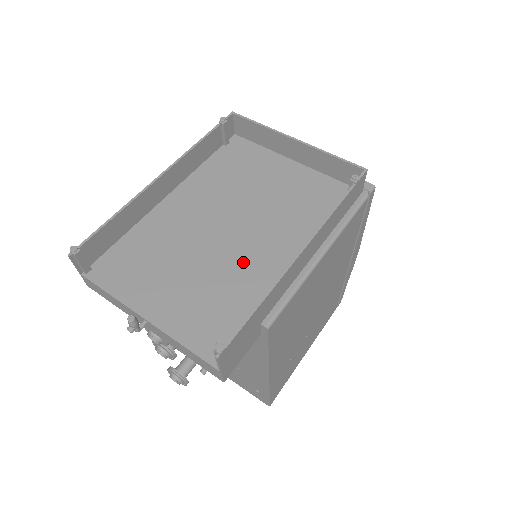
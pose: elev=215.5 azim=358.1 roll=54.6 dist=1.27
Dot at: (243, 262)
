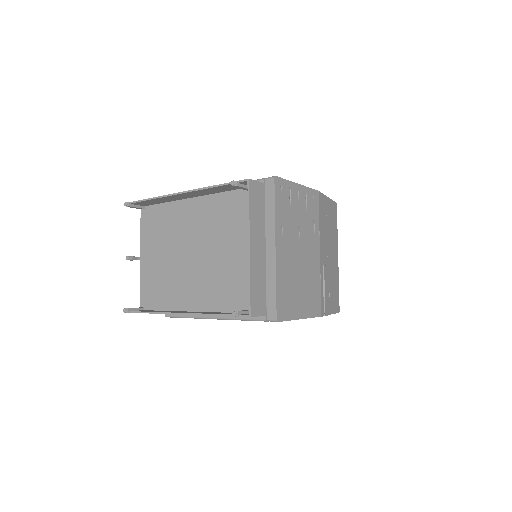
Dot at: (183, 279)
